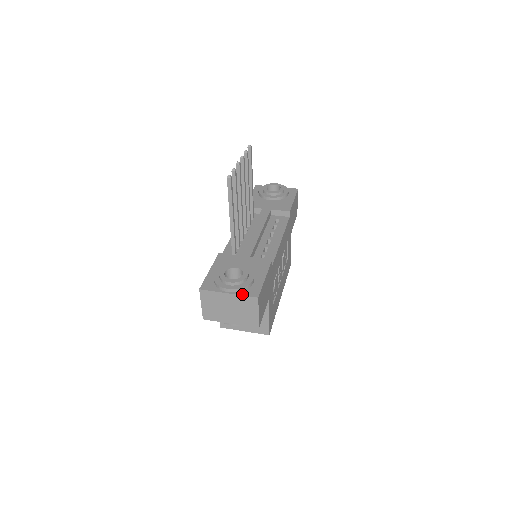
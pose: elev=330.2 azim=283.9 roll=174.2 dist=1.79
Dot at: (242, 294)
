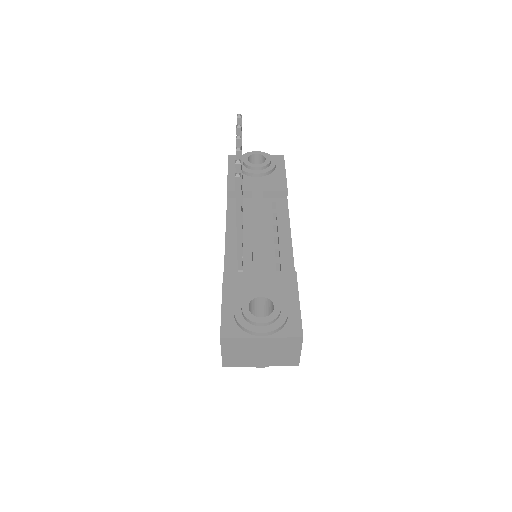
Dot at: (280, 336)
